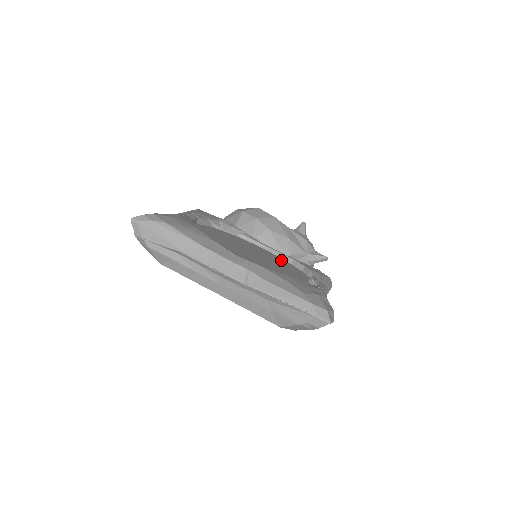
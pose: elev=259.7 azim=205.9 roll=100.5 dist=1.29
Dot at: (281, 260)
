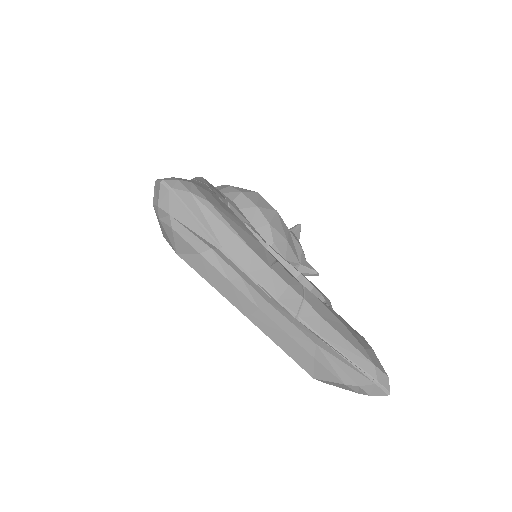
Dot at: (288, 271)
